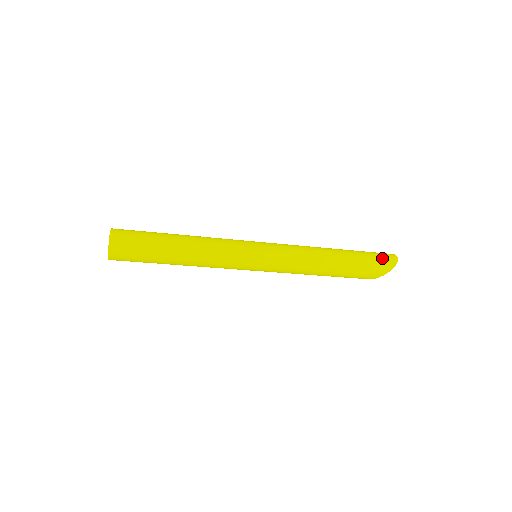
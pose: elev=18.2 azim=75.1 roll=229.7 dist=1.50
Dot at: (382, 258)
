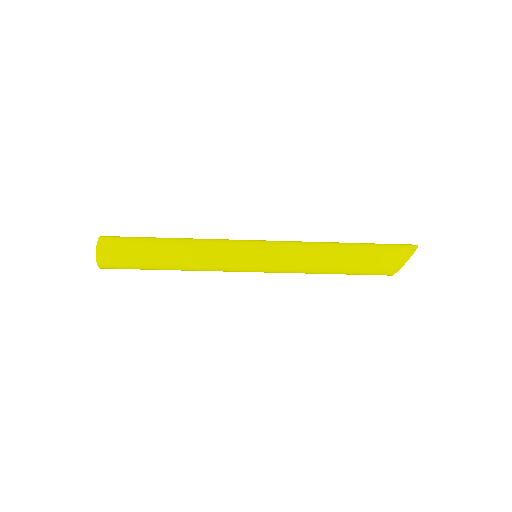
Dot at: occluded
